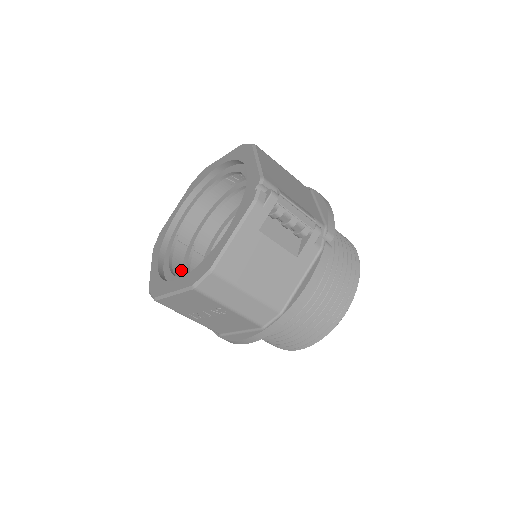
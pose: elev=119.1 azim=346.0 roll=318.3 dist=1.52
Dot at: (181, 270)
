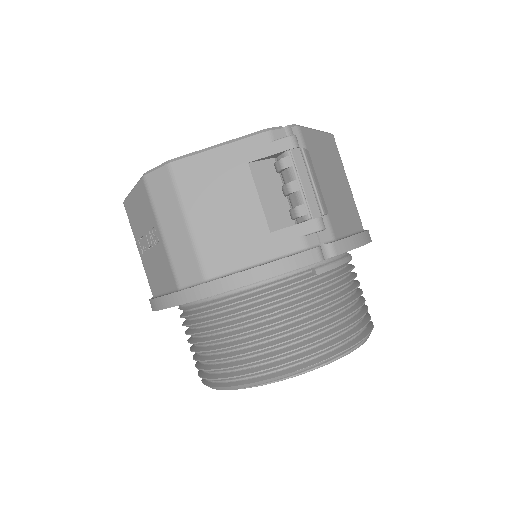
Dot at: occluded
